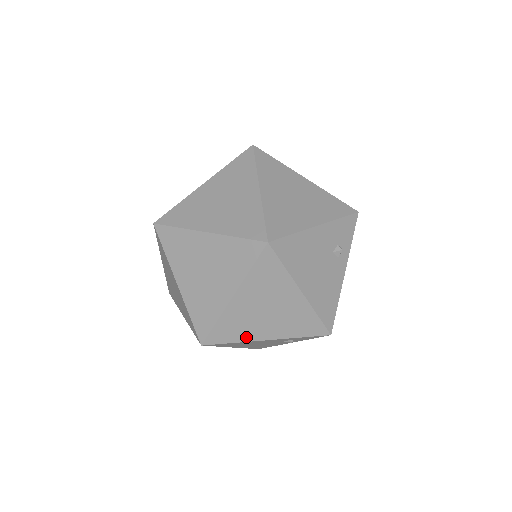
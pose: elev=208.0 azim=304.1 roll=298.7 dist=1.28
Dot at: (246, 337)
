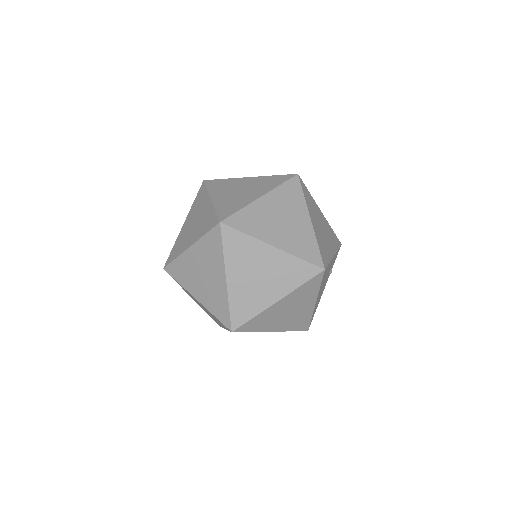
Dot at: (263, 328)
